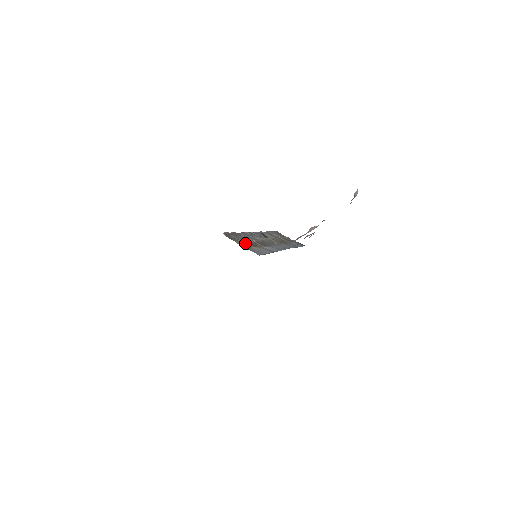
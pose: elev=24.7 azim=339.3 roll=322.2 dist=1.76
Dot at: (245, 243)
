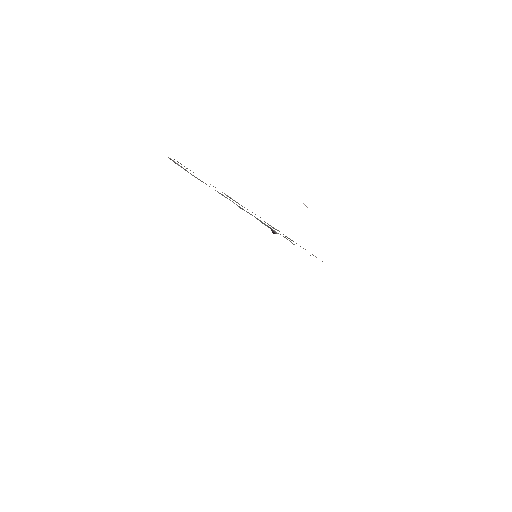
Dot at: occluded
